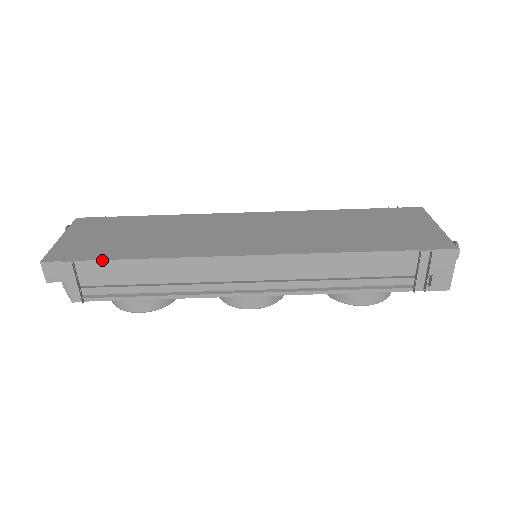
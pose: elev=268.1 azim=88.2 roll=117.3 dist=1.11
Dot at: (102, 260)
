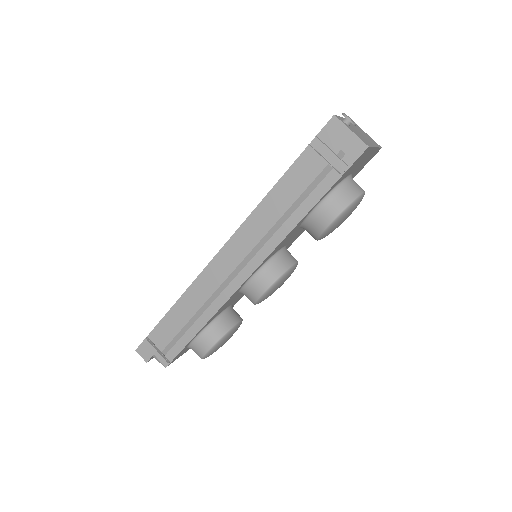
Dot at: (158, 324)
